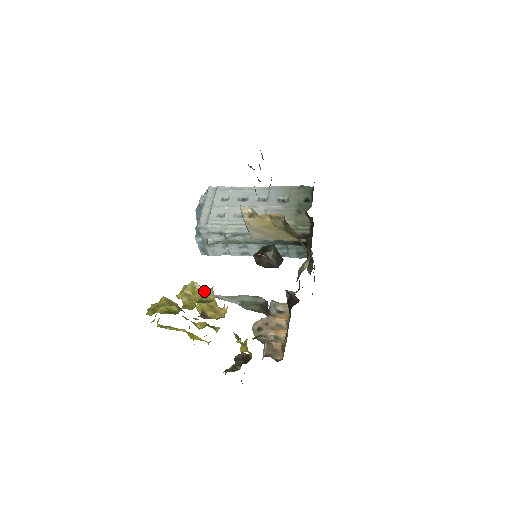
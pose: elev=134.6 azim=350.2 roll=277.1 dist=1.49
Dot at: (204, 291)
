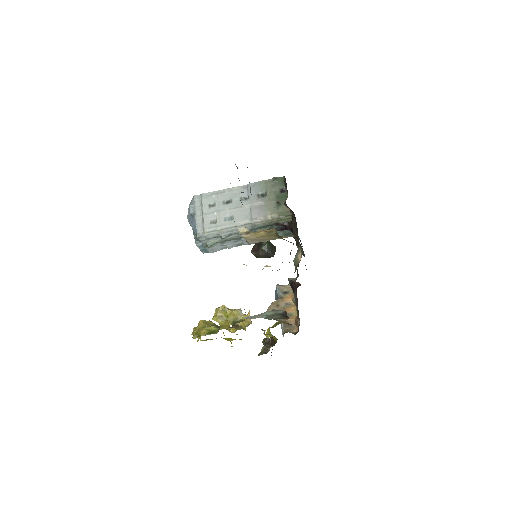
Dot at: (235, 314)
